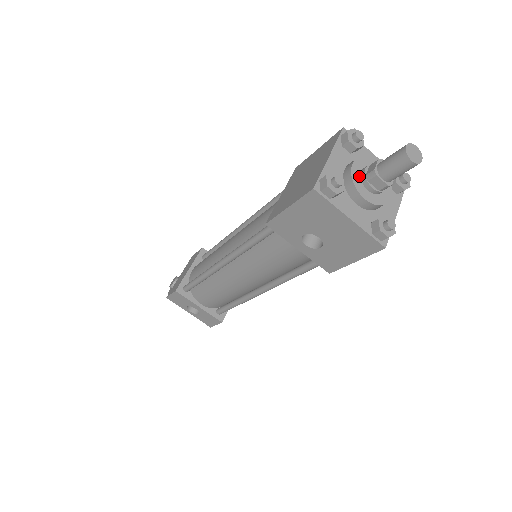
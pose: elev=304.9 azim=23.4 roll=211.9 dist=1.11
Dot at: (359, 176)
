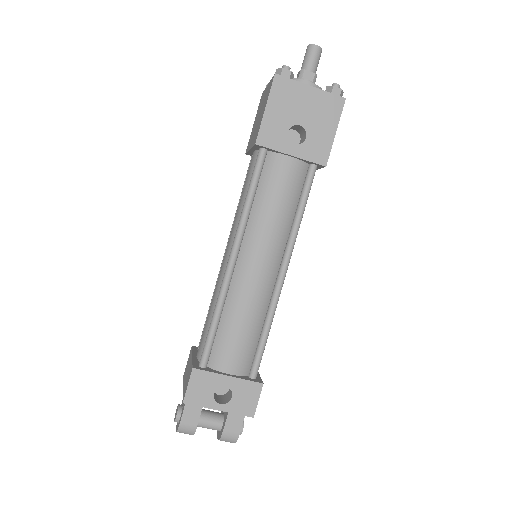
Dot at: occluded
